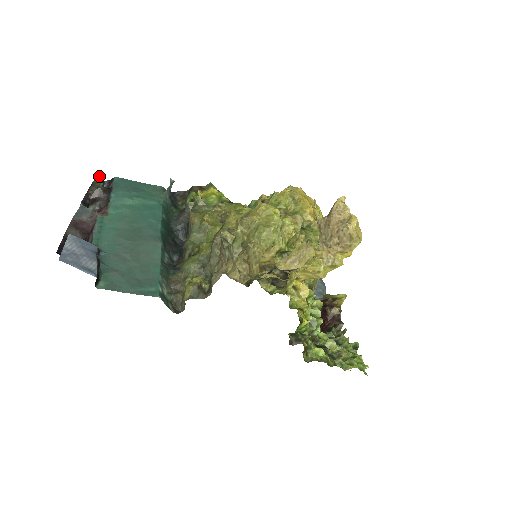
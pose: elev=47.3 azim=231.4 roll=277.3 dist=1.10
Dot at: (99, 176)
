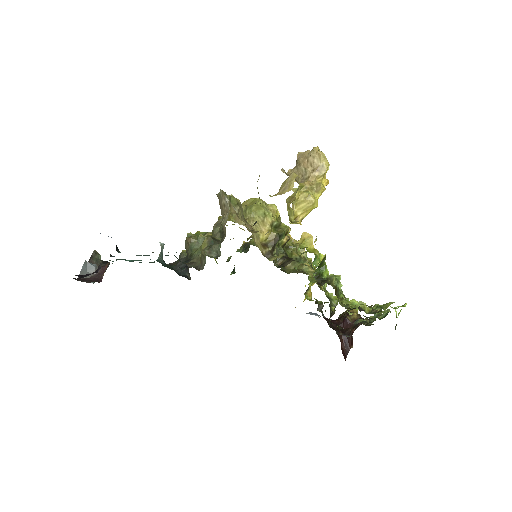
Dot at: occluded
